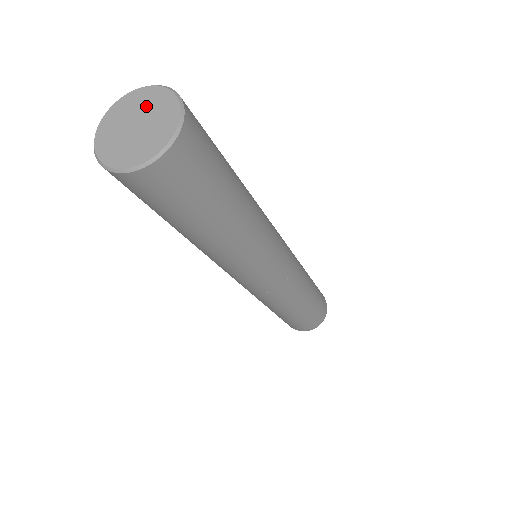
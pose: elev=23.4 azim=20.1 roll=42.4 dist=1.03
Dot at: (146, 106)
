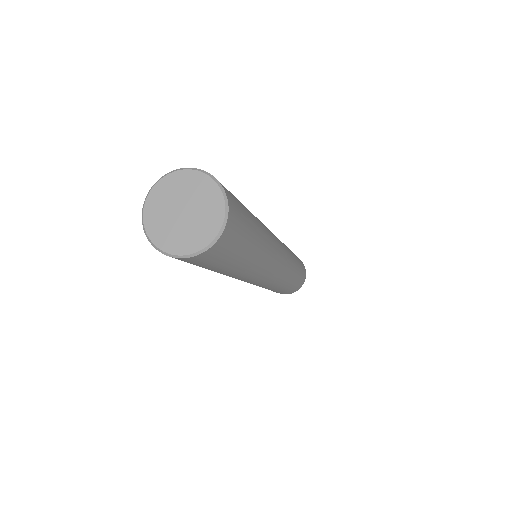
Dot at: (174, 194)
